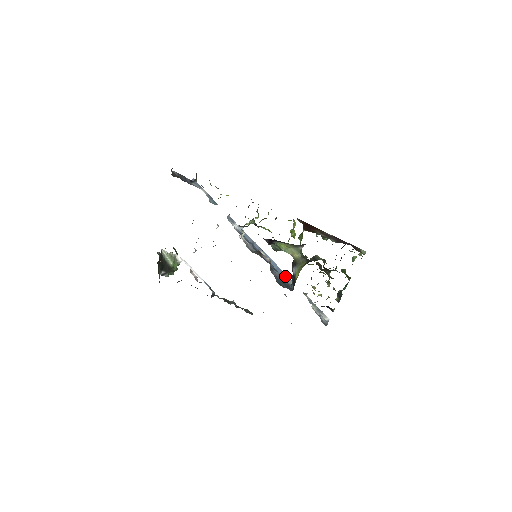
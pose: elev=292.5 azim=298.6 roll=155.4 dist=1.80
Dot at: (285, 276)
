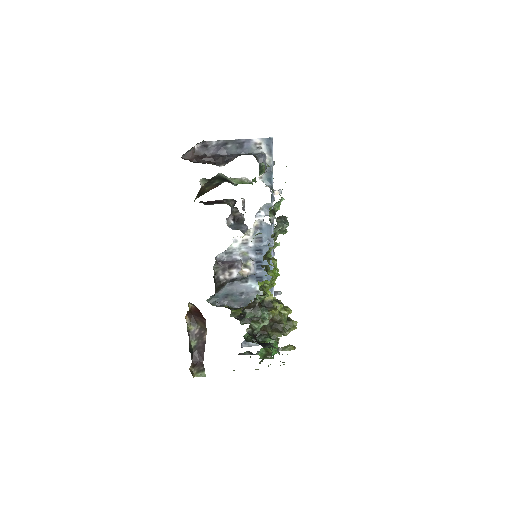
Dot at: (270, 290)
